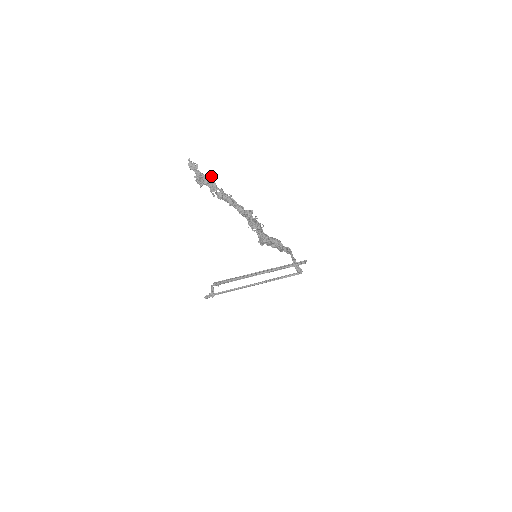
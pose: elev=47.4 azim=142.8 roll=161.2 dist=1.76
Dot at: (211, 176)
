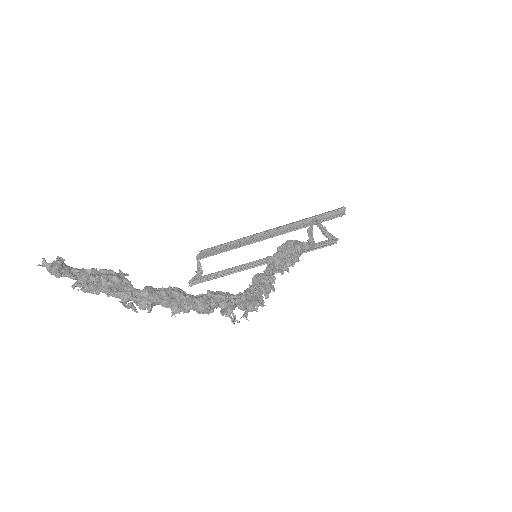
Dot at: (112, 275)
